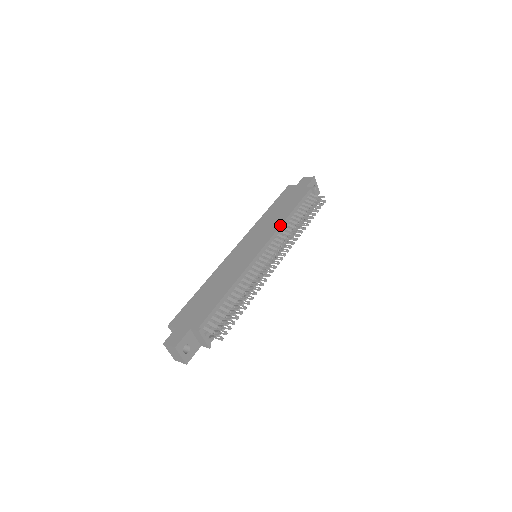
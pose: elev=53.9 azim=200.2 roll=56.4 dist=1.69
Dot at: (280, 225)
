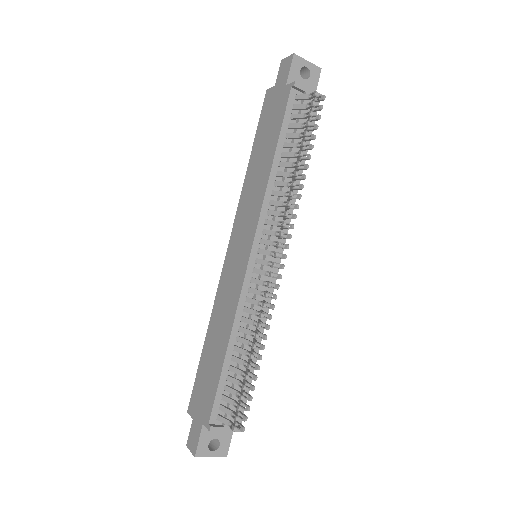
Dot at: (263, 195)
